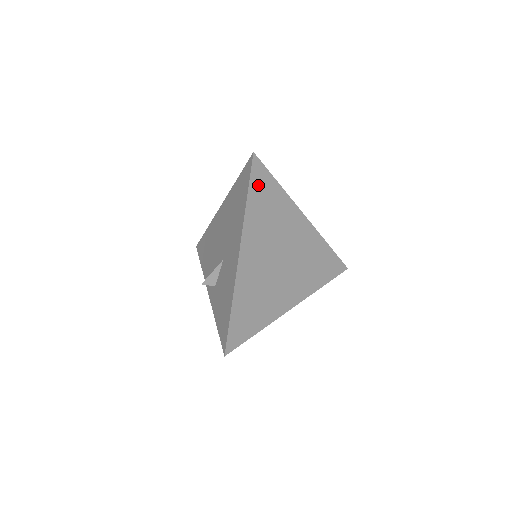
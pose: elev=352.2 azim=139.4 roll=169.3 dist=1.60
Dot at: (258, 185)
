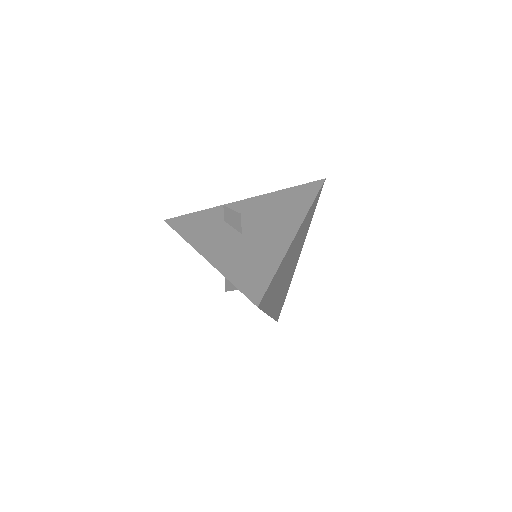
Dot at: (266, 299)
